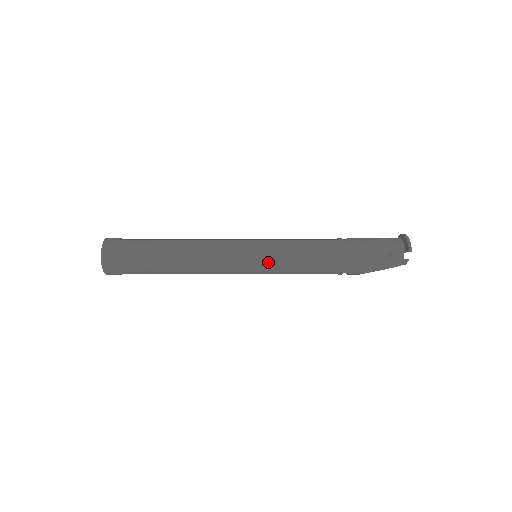
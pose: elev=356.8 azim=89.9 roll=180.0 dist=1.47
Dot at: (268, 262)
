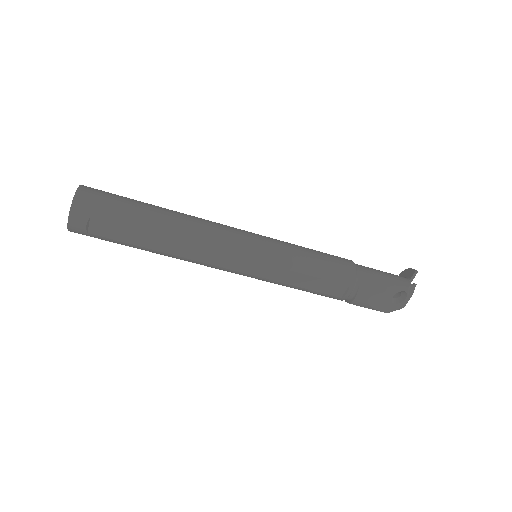
Dot at: (277, 247)
